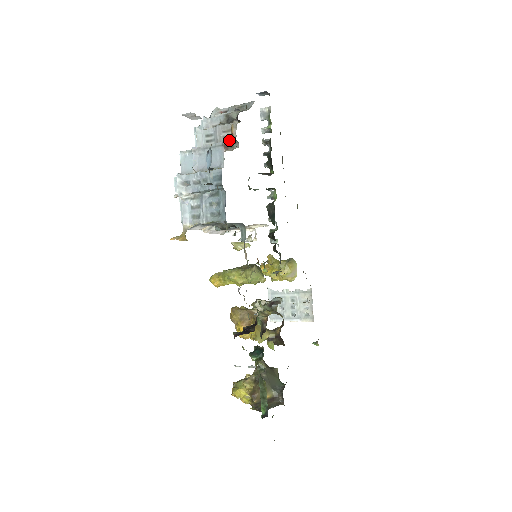
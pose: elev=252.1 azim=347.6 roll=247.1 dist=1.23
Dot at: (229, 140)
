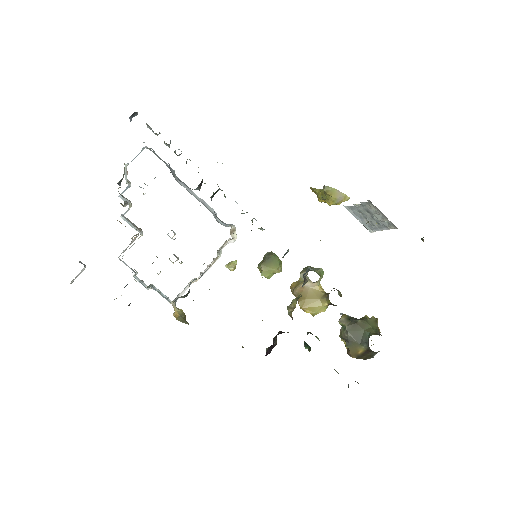
Dot at: (132, 223)
